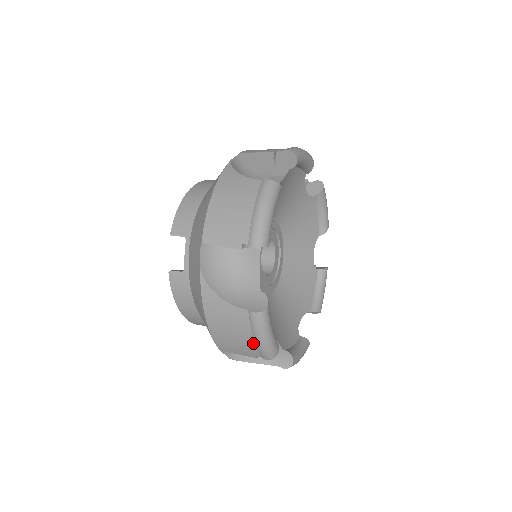
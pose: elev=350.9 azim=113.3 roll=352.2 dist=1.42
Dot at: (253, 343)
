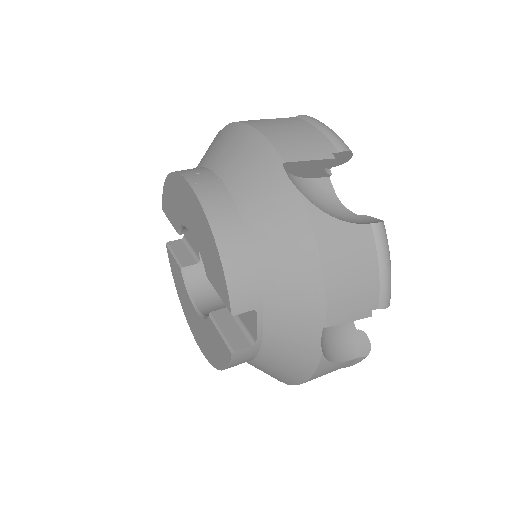
Dot at: occluded
